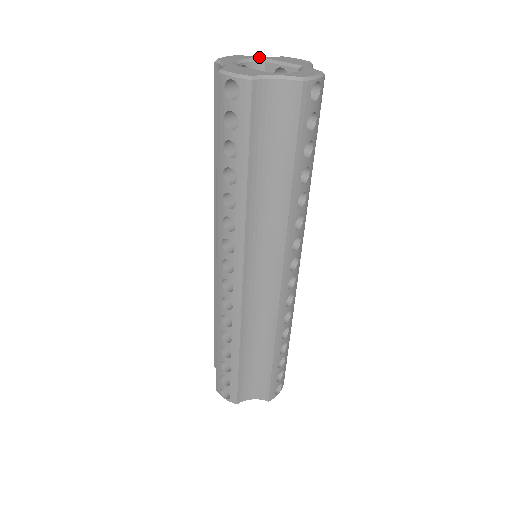
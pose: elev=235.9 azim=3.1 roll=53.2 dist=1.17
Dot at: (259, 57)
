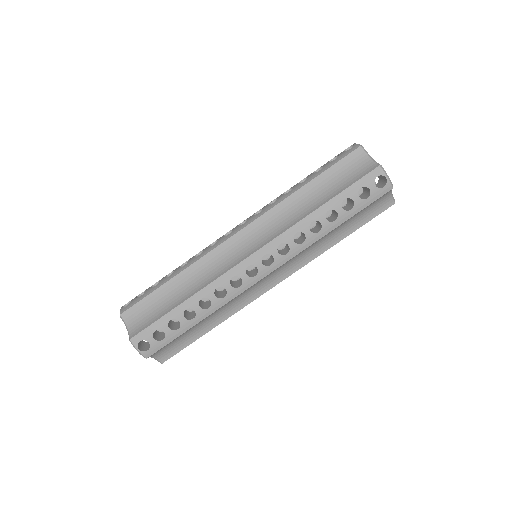
Dot at: occluded
